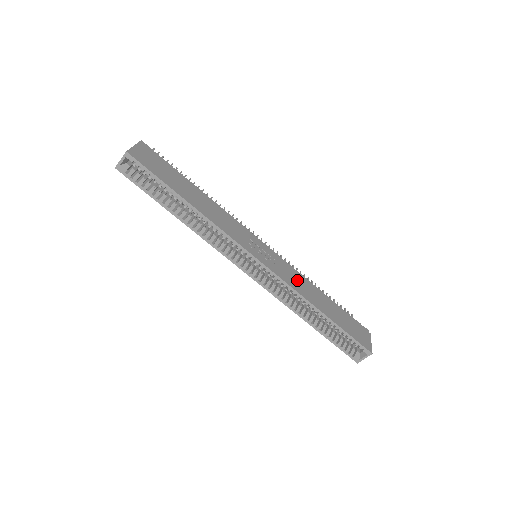
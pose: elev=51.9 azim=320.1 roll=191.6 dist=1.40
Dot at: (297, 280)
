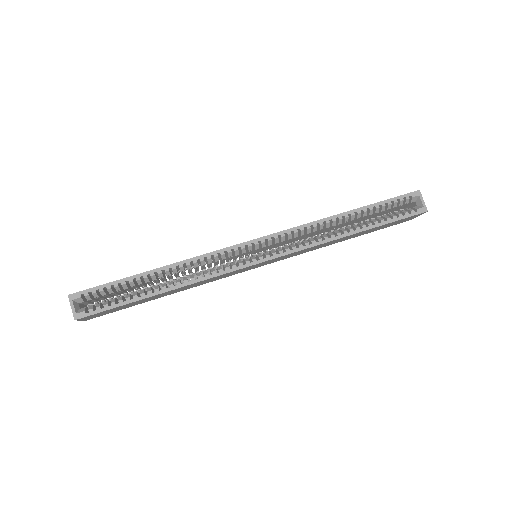
Dot at: occluded
